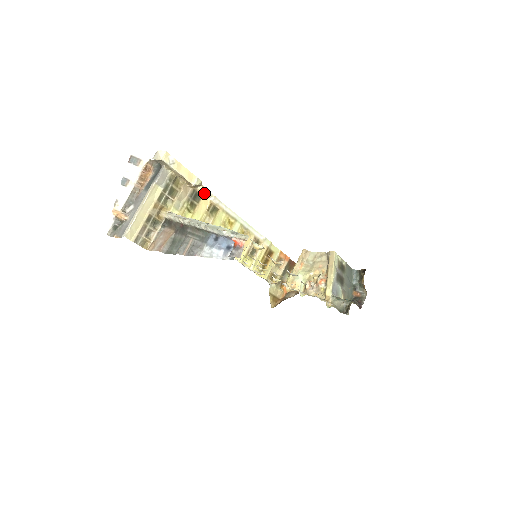
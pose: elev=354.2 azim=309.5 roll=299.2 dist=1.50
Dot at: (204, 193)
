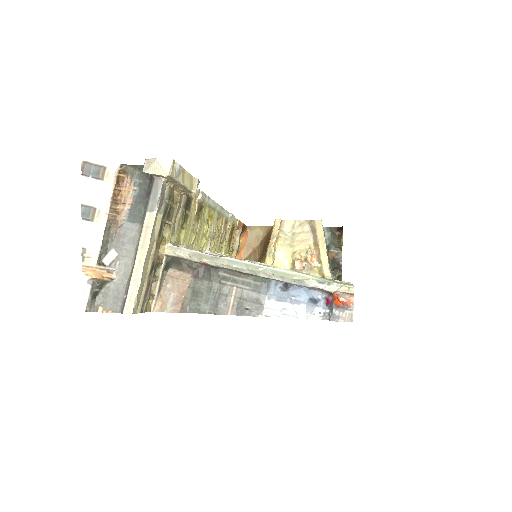
Dot at: (194, 193)
